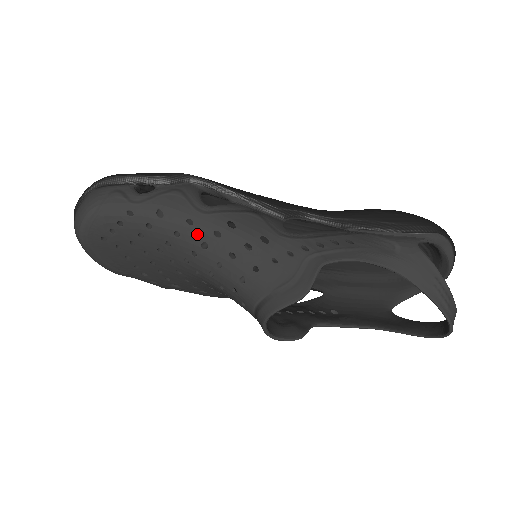
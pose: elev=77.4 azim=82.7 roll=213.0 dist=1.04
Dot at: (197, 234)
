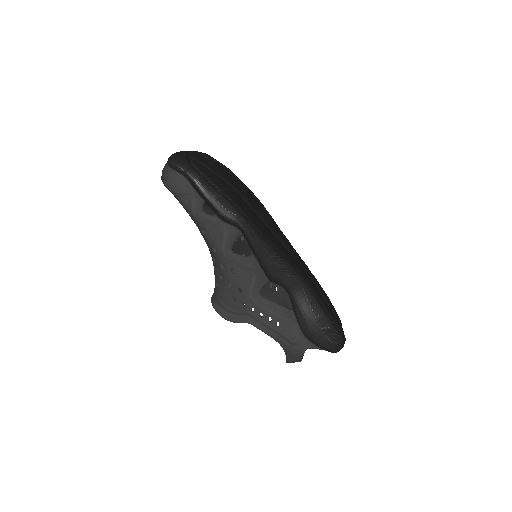
Dot at: (214, 255)
